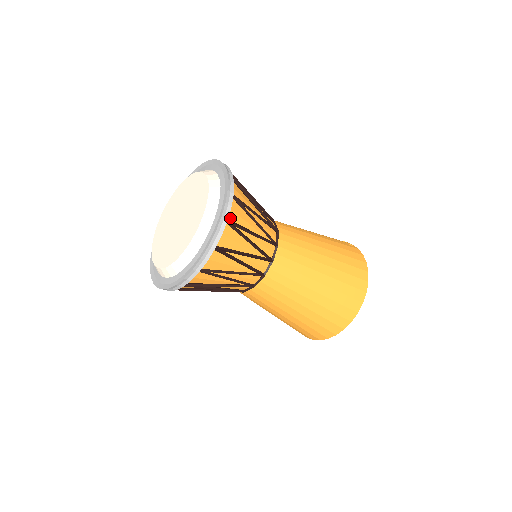
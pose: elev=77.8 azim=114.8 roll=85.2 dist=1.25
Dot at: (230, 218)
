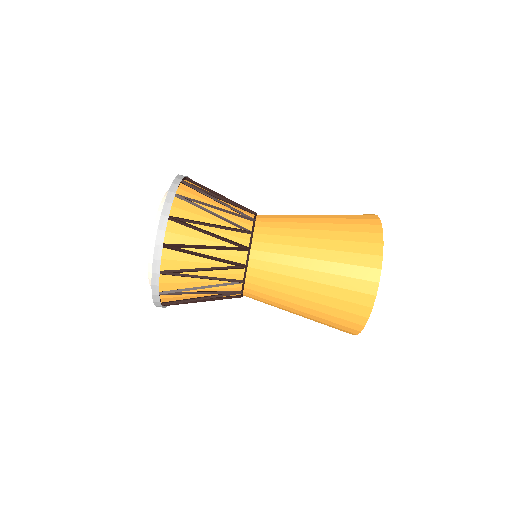
Dot at: (188, 185)
